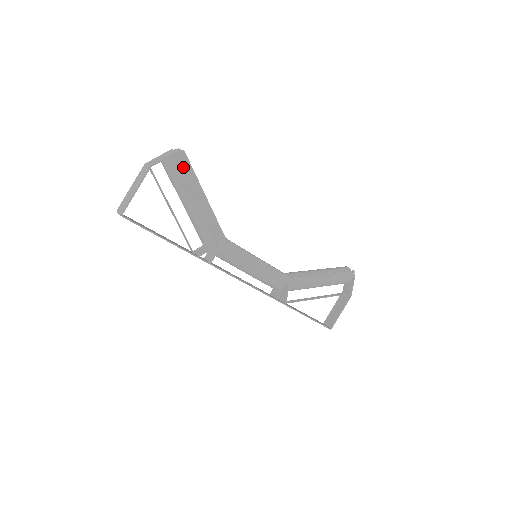
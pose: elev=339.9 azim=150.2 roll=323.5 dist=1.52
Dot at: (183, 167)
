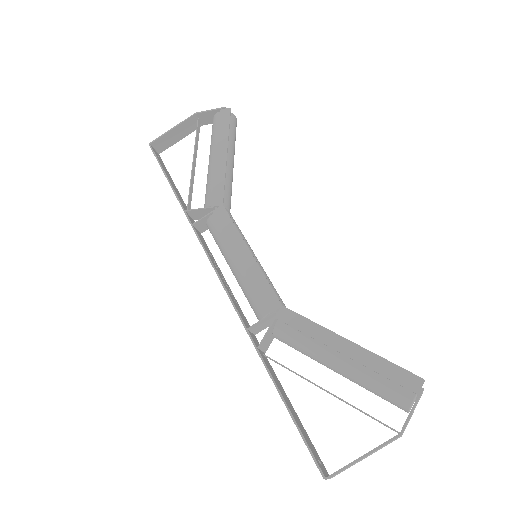
Dot at: (222, 122)
